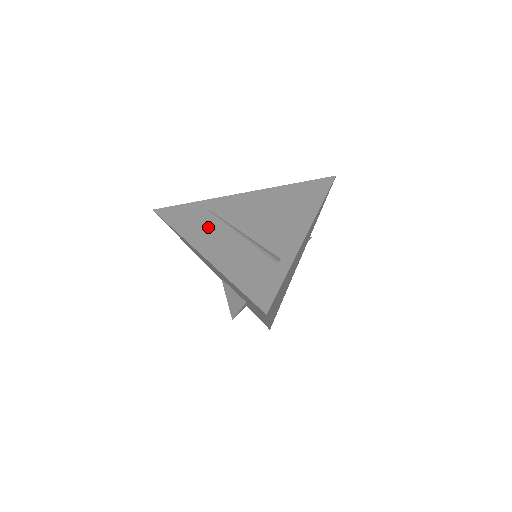
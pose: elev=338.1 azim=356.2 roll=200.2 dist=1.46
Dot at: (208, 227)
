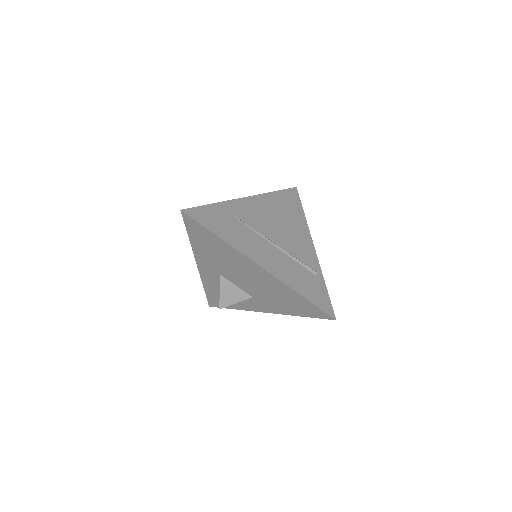
Dot at: (247, 236)
